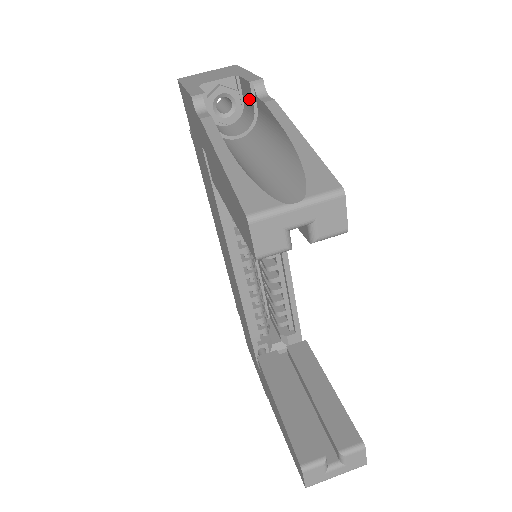
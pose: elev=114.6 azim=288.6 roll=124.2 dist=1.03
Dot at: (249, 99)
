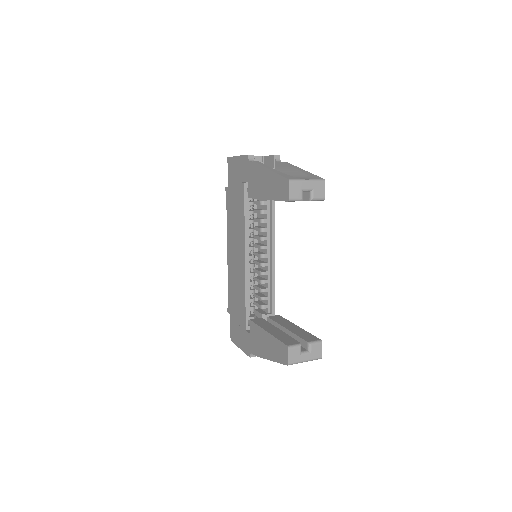
Dot at: (270, 164)
